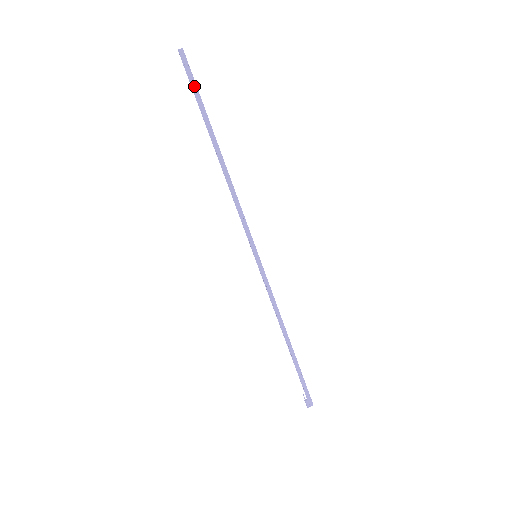
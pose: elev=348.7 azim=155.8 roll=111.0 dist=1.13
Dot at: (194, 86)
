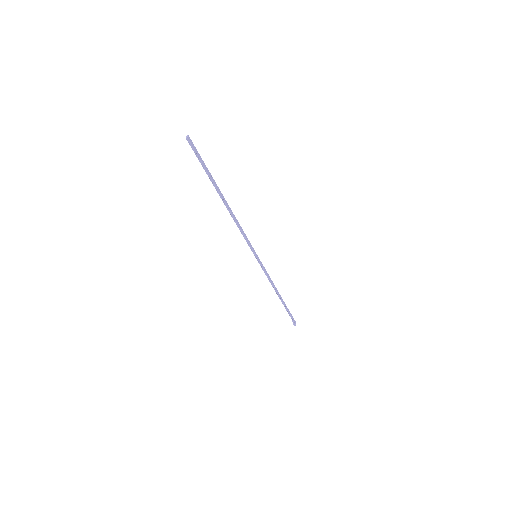
Dot at: (202, 161)
